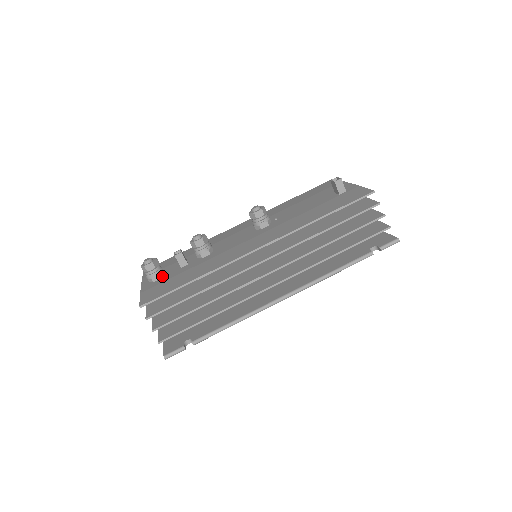
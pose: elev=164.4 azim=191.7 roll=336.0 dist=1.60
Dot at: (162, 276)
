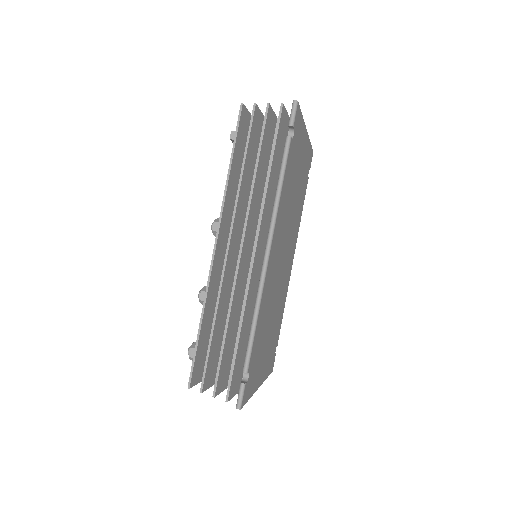
Dot at: occluded
